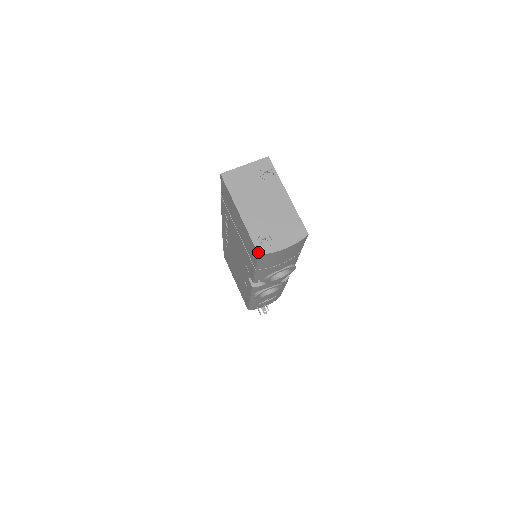
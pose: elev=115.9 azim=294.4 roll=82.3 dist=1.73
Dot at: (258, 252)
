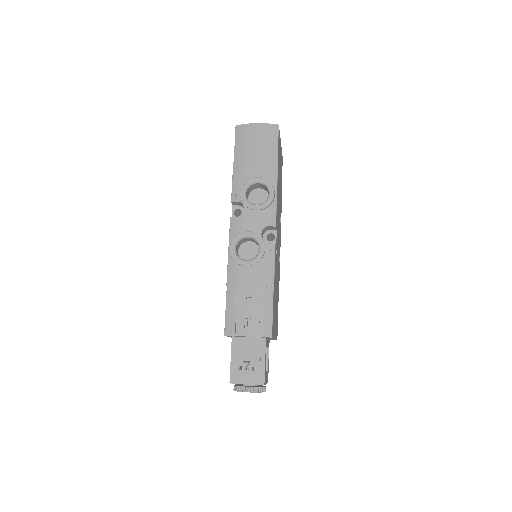
Dot at: (236, 126)
